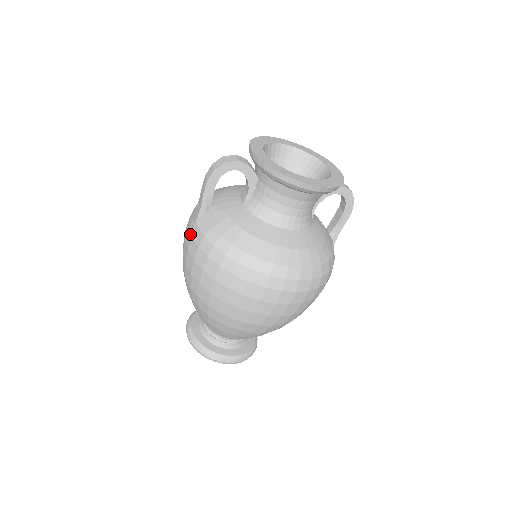
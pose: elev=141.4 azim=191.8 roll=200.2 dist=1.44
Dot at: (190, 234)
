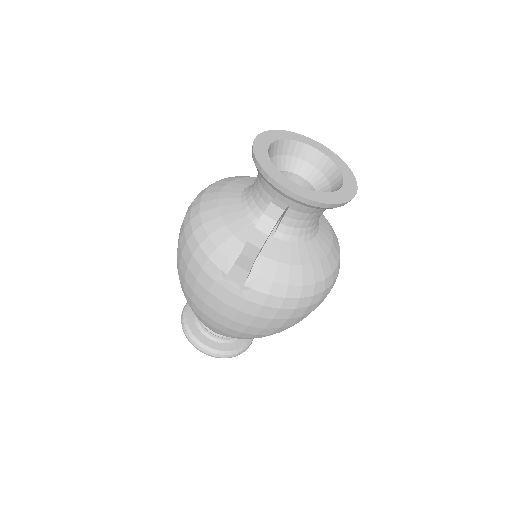
Dot at: (238, 298)
